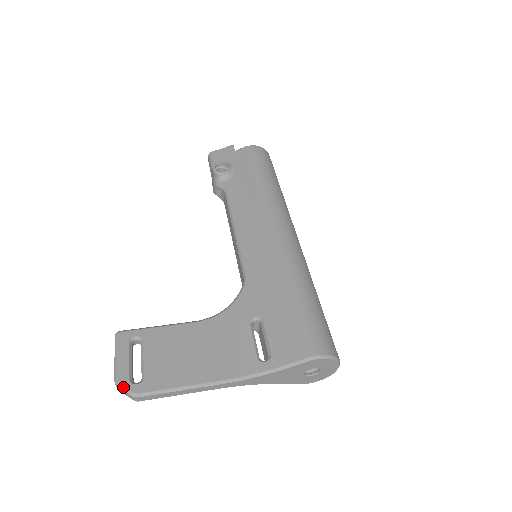
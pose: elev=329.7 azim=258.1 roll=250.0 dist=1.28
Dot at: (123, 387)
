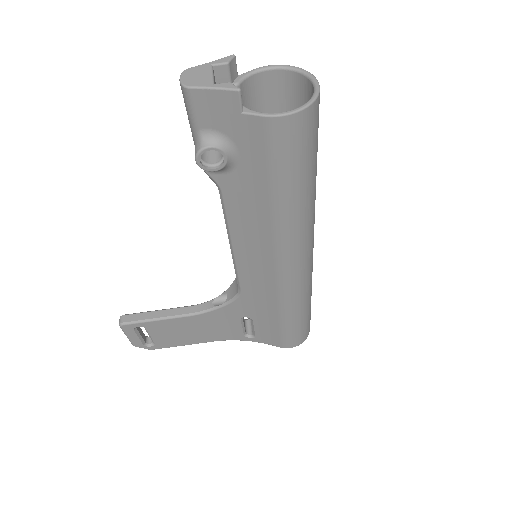
Dot at: occluded
